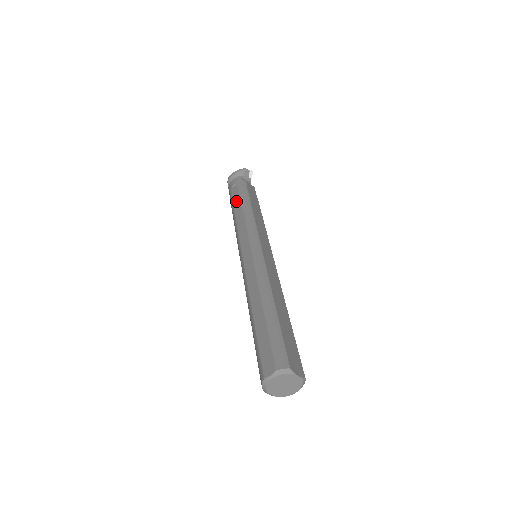
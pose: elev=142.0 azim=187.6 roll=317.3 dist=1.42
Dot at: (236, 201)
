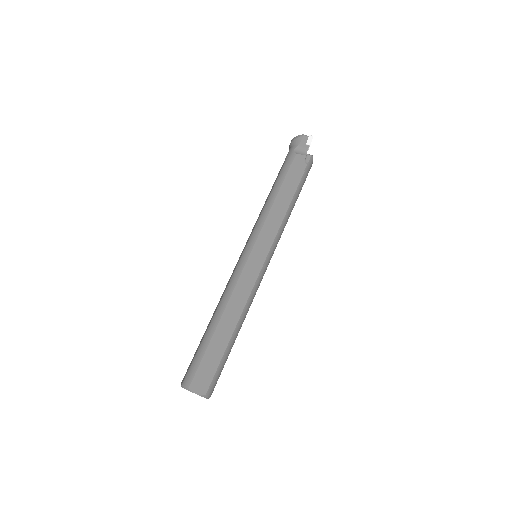
Dot at: (274, 182)
